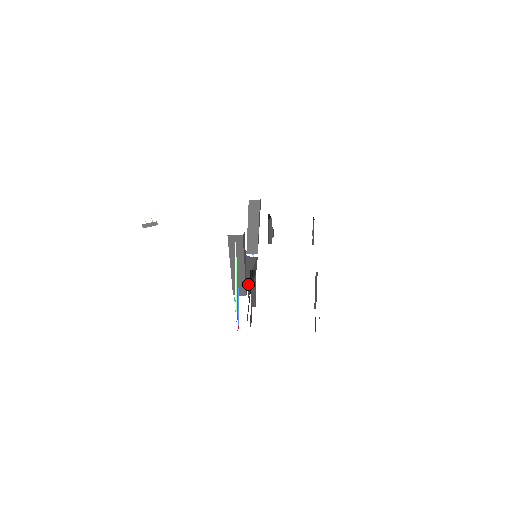
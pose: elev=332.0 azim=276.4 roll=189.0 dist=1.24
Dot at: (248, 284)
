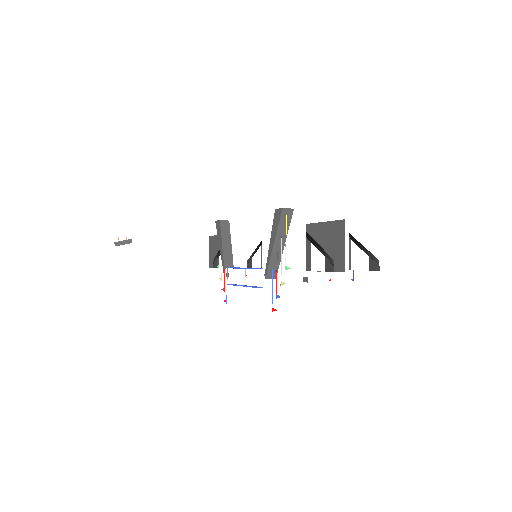
Dot at: occluded
